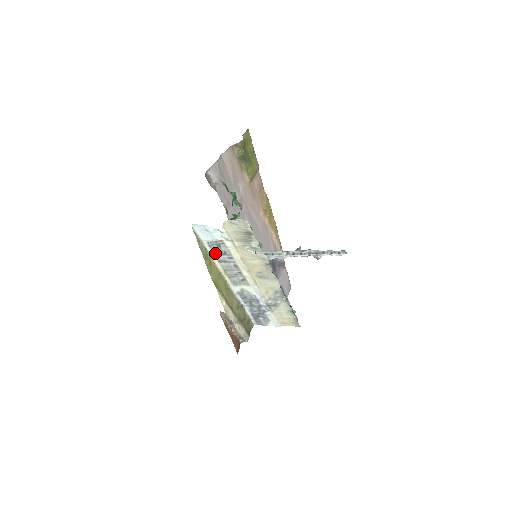
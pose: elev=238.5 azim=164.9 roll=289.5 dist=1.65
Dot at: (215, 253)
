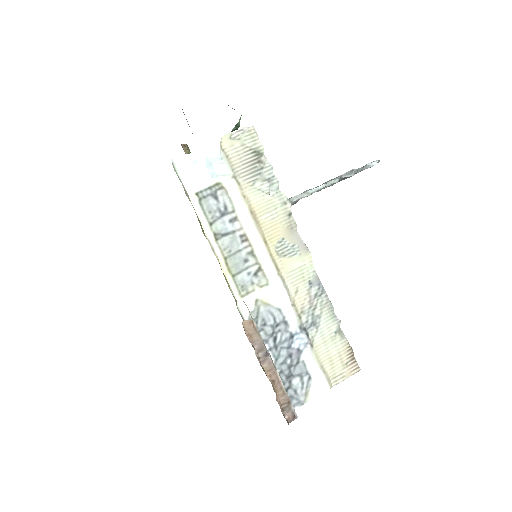
Dot at: (208, 217)
